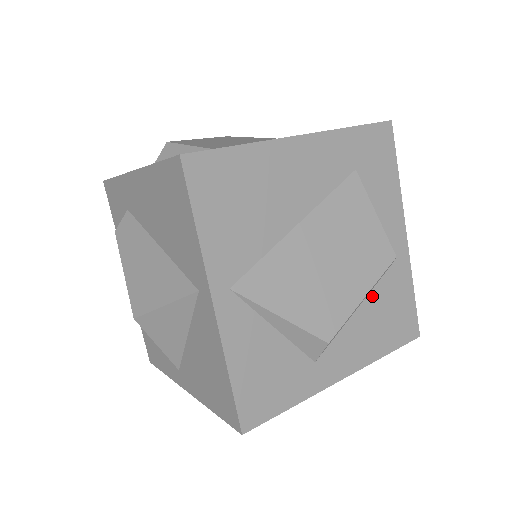
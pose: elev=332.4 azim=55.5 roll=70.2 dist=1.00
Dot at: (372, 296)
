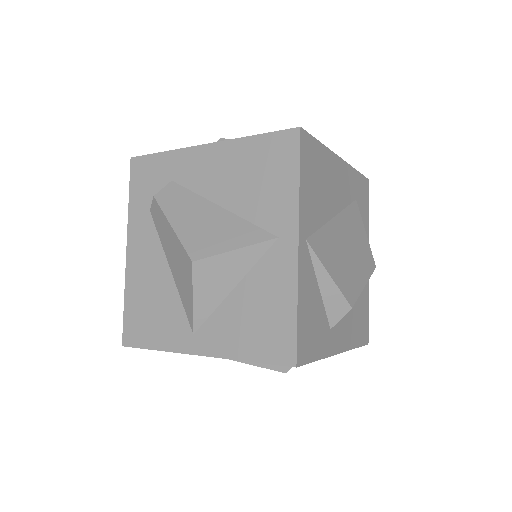
Dot at: occluded
